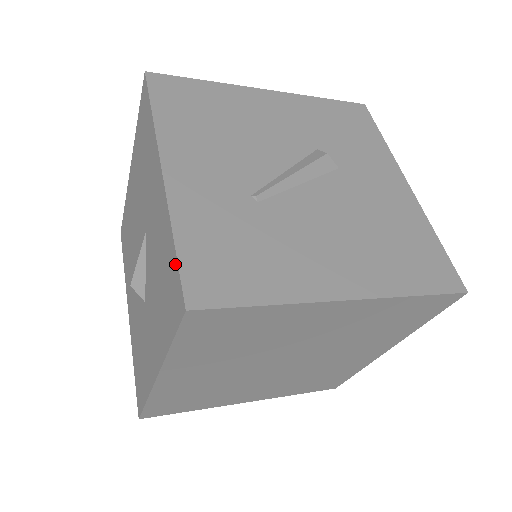
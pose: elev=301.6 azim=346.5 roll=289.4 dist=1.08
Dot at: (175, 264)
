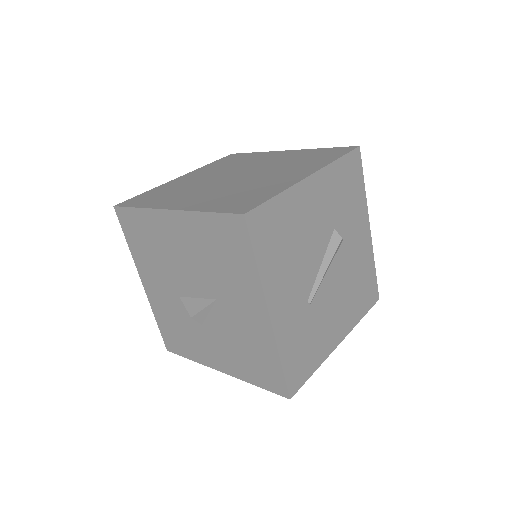
Dot at: (280, 374)
